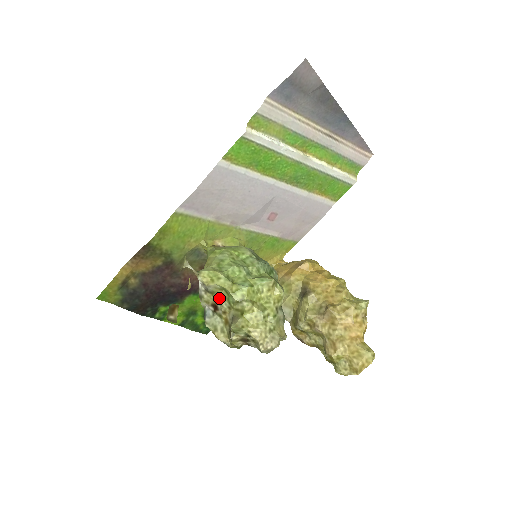
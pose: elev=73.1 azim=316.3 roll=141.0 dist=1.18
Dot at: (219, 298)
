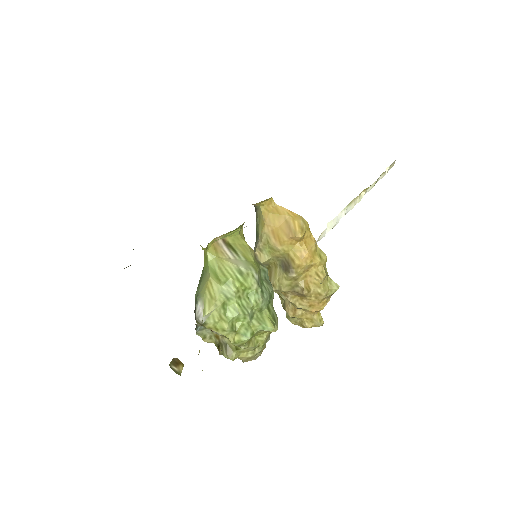
Dot at: occluded
